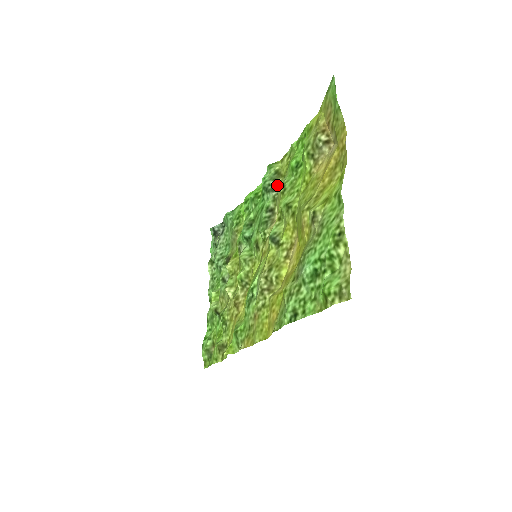
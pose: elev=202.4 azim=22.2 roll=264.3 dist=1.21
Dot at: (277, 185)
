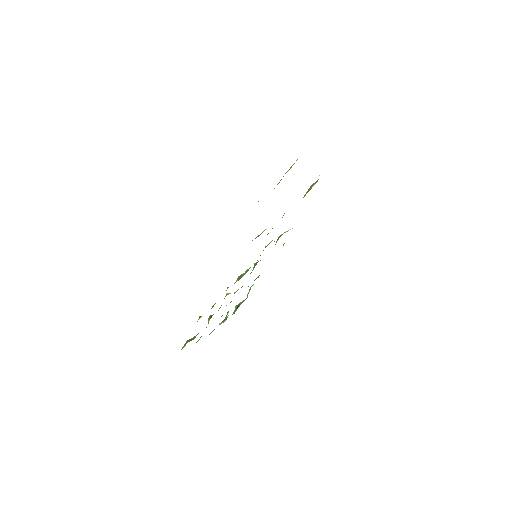
Dot at: occluded
